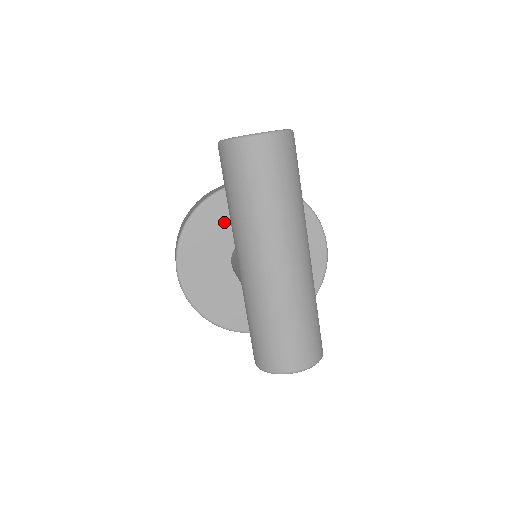
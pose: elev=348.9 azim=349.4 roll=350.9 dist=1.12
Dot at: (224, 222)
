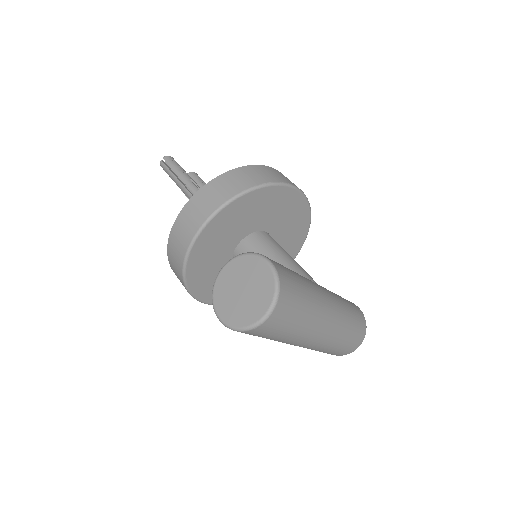
Dot at: (212, 255)
